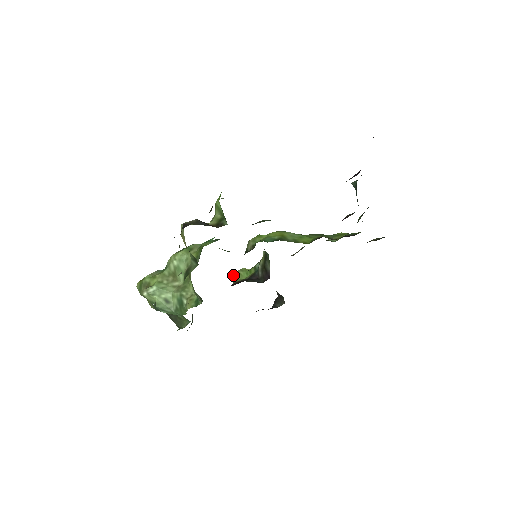
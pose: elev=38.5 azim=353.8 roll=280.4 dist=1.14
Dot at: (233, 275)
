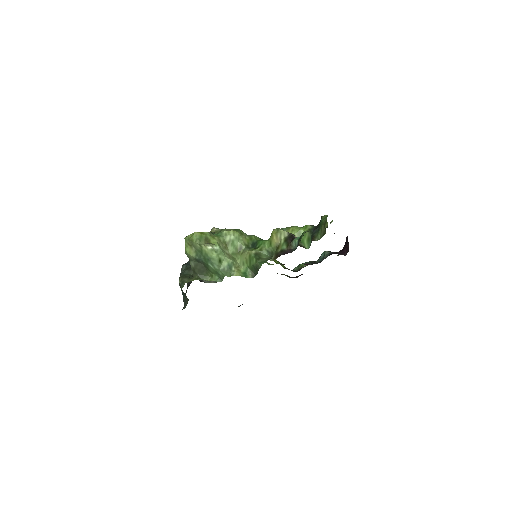
Dot at: occluded
